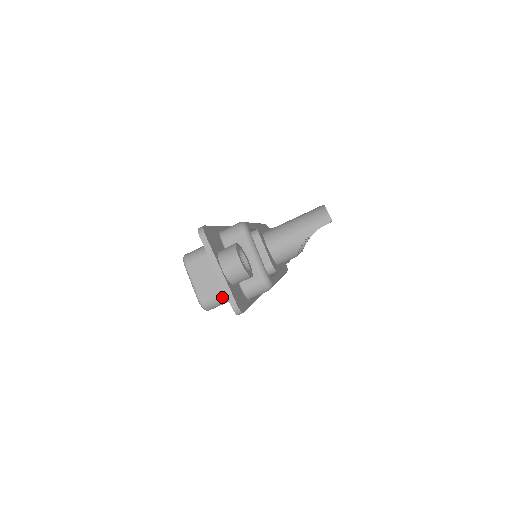
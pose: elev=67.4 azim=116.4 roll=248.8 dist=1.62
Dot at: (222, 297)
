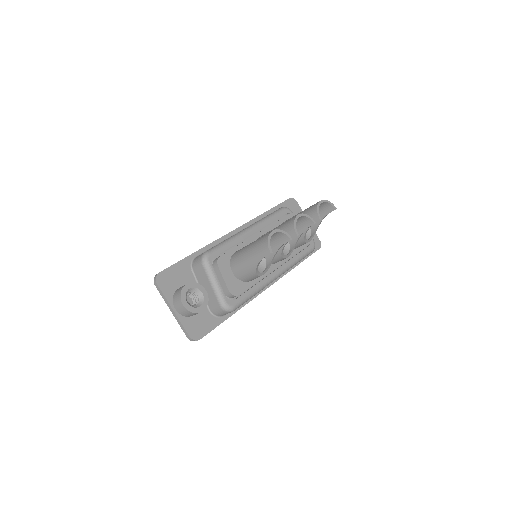
Dot at: occluded
